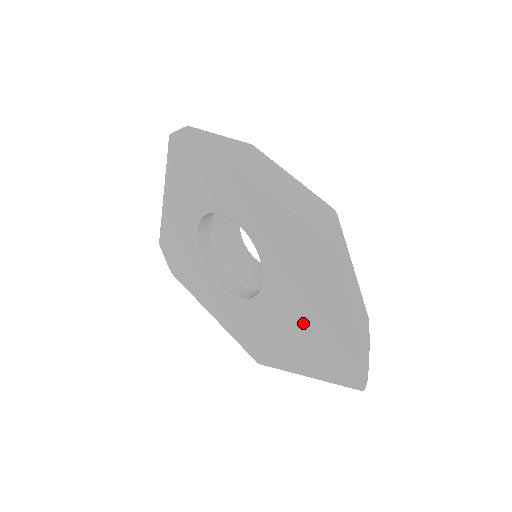
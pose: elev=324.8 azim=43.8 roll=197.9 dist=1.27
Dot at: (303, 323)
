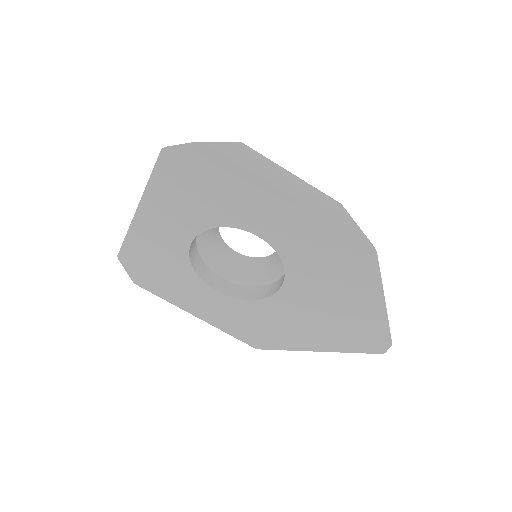
Dot at: (328, 313)
